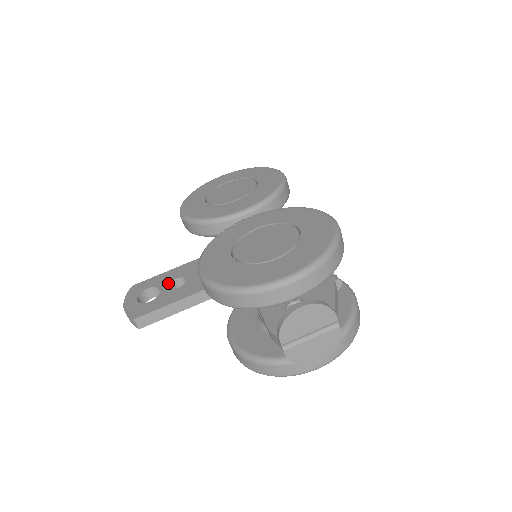
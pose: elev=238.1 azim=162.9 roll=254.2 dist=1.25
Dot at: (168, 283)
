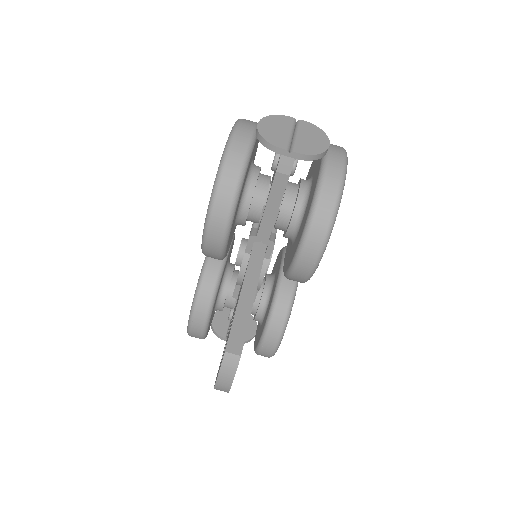
Dot at: occluded
